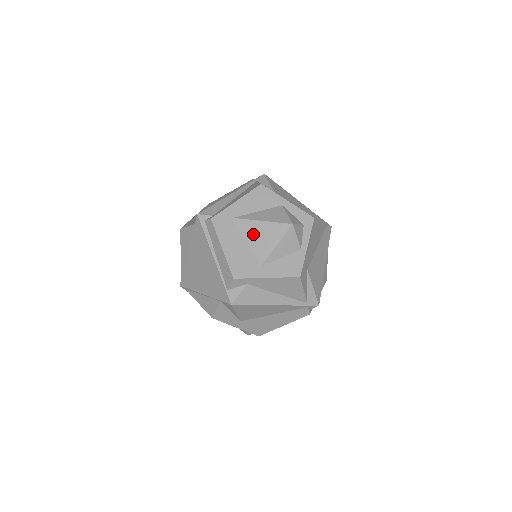
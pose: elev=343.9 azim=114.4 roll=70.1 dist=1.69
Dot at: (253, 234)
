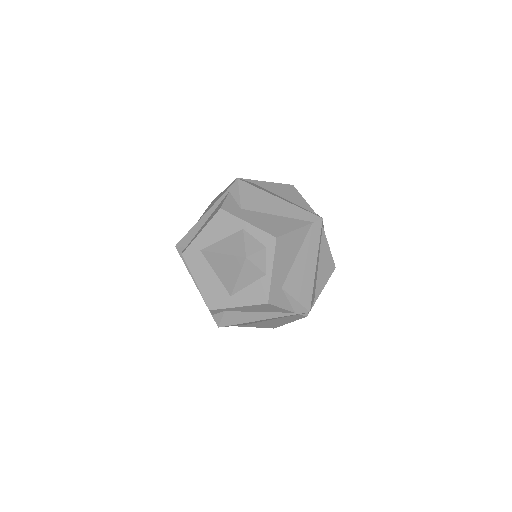
Dot at: (218, 266)
